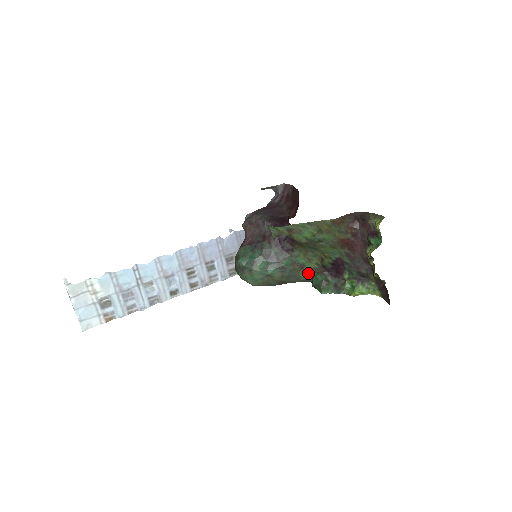
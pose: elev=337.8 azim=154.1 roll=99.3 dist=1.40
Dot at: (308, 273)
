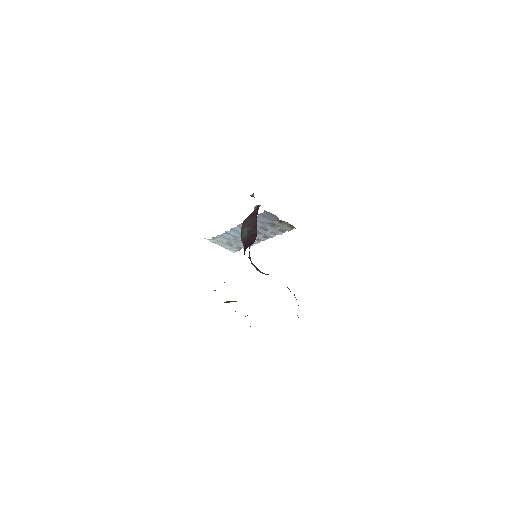
Dot at: occluded
